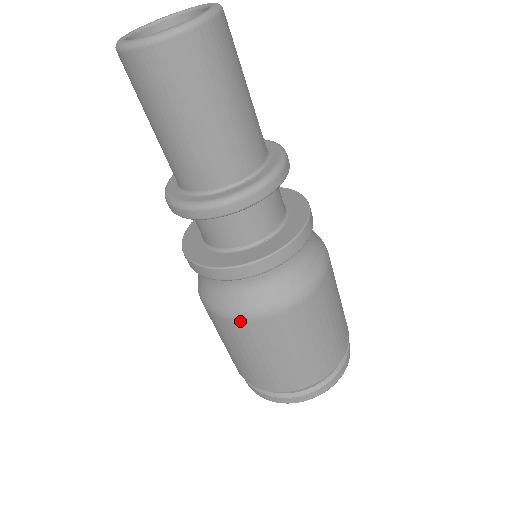
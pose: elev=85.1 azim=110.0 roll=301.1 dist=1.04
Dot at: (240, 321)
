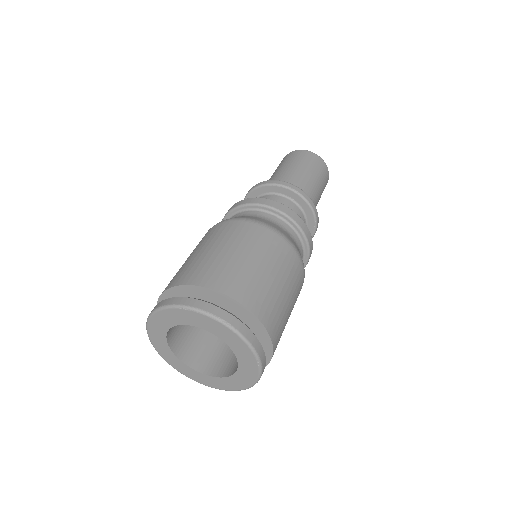
Dot at: (231, 221)
